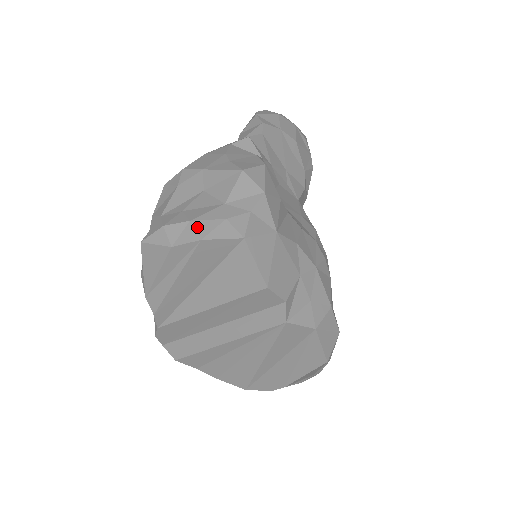
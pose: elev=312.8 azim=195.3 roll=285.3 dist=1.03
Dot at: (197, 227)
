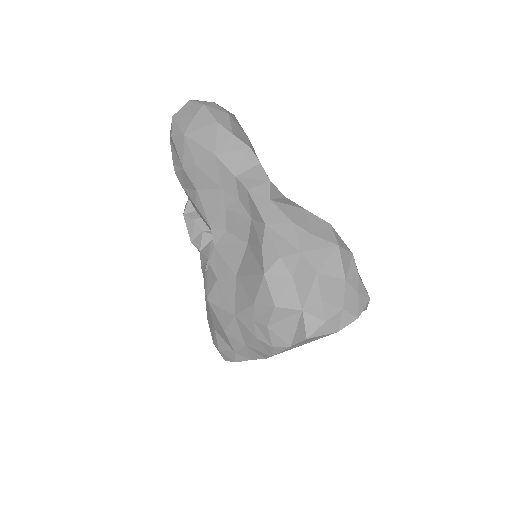
Dot at: (350, 311)
